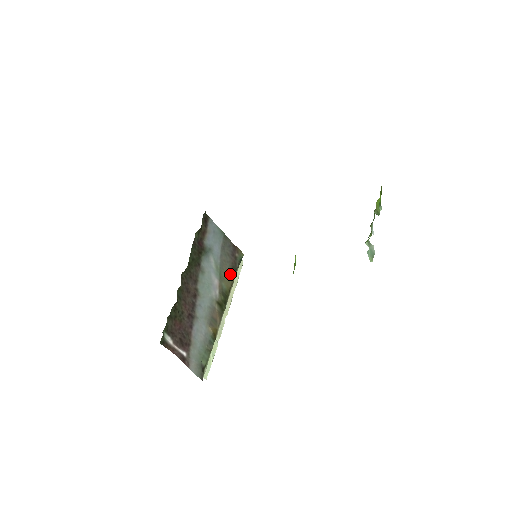
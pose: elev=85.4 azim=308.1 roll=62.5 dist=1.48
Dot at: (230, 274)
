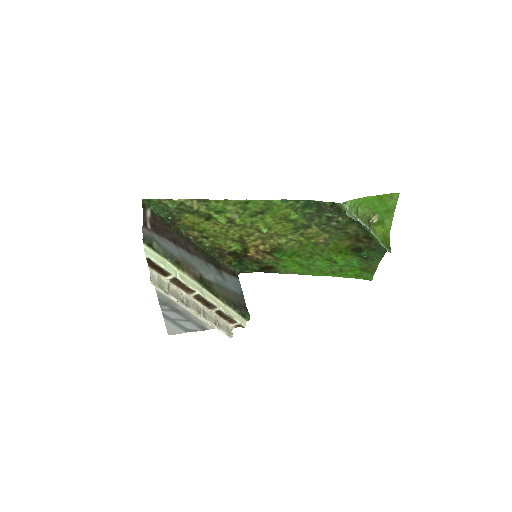
Dot at: (227, 298)
